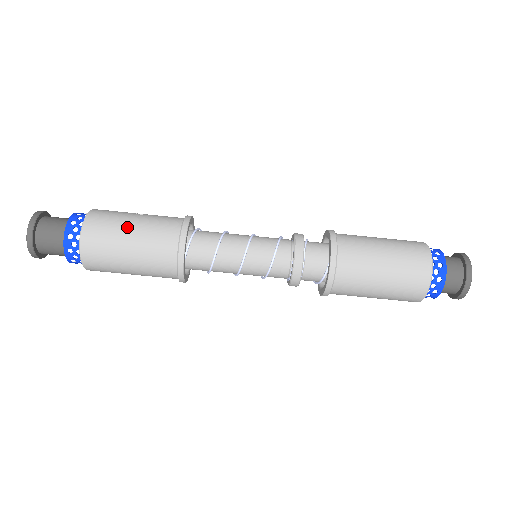
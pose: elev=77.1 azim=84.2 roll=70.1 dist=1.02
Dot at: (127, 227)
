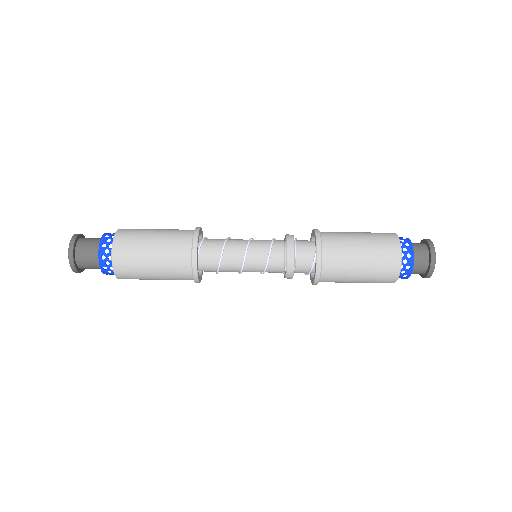
Dot at: (150, 234)
